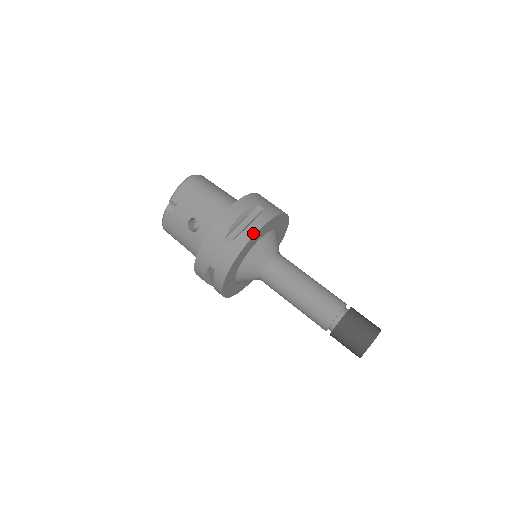
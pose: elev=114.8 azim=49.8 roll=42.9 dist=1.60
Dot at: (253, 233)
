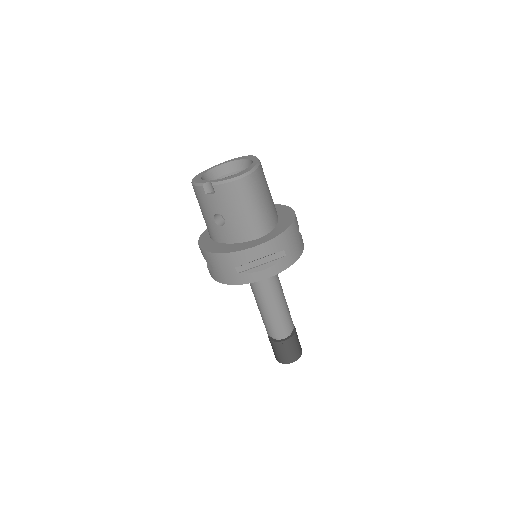
Dot at: (262, 278)
